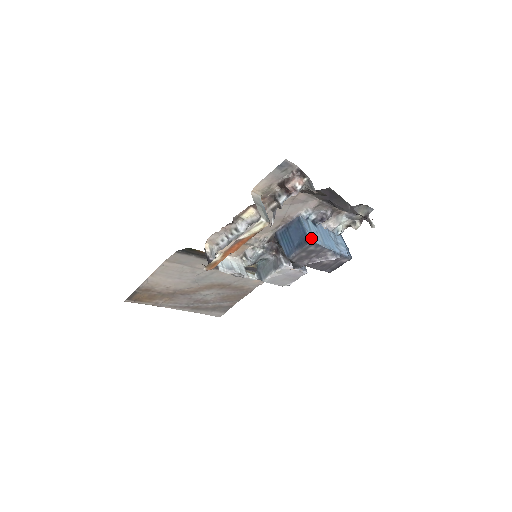
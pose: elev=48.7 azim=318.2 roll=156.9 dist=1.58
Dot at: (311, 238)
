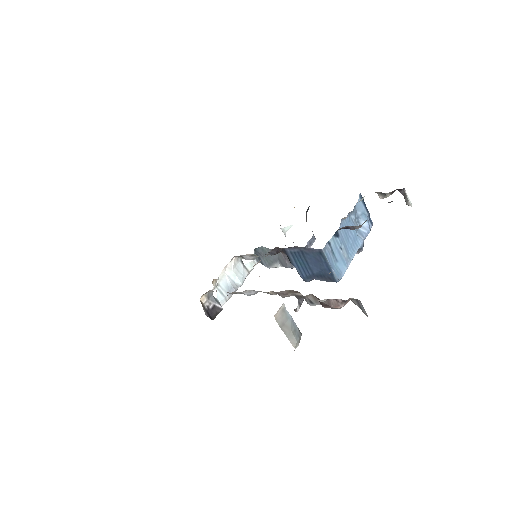
Dot at: (338, 276)
